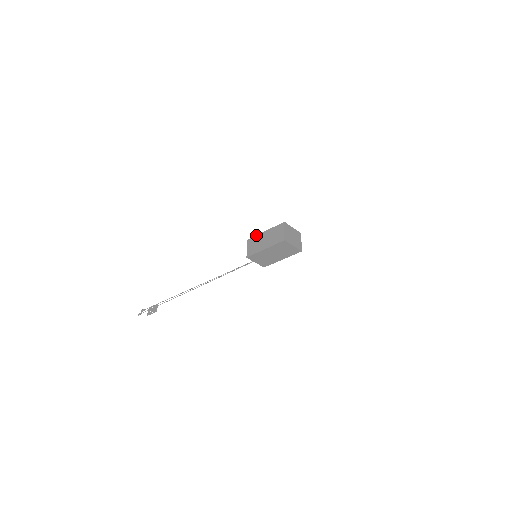
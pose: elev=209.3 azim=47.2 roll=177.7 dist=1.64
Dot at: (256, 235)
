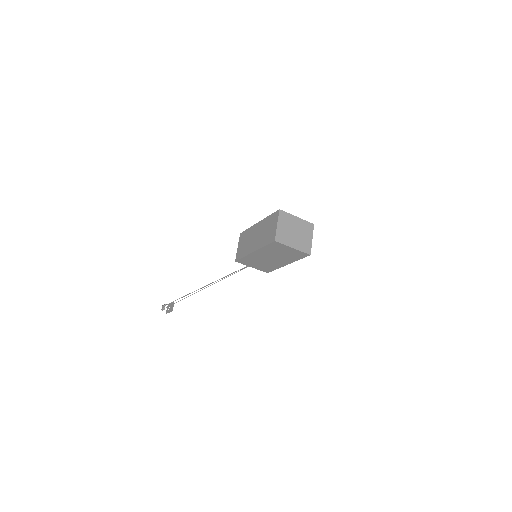
Dot at: occluded
